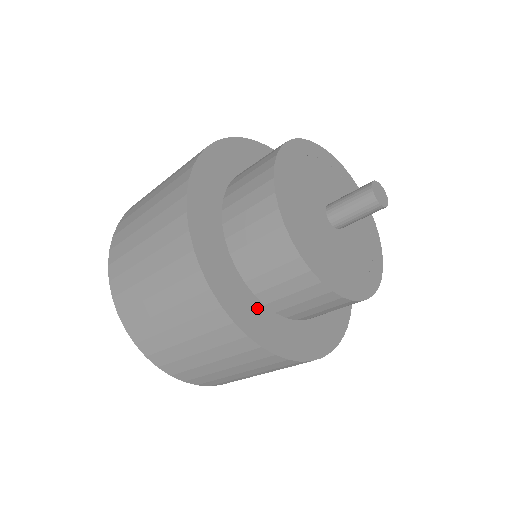
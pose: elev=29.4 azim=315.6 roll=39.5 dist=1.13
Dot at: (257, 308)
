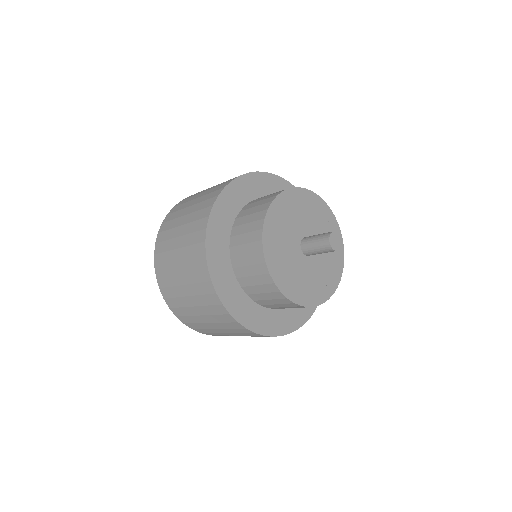
Dot at: (225, 253)
